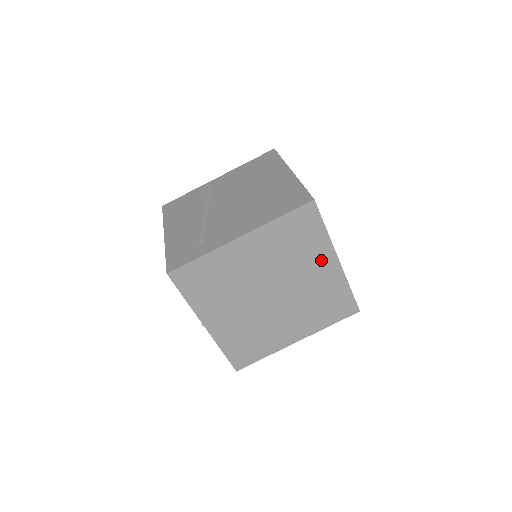
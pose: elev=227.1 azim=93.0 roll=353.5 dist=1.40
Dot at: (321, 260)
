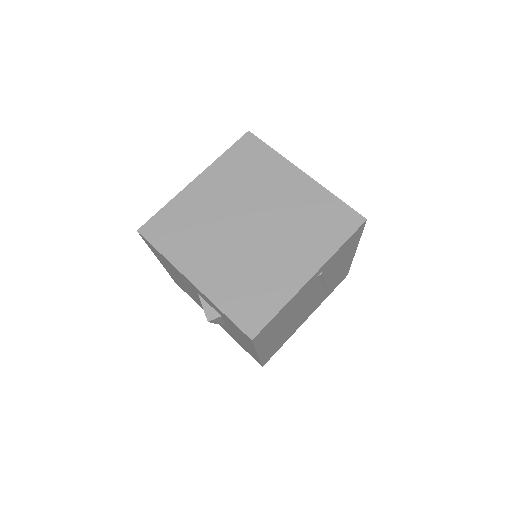
Dot at: (285, 178)
